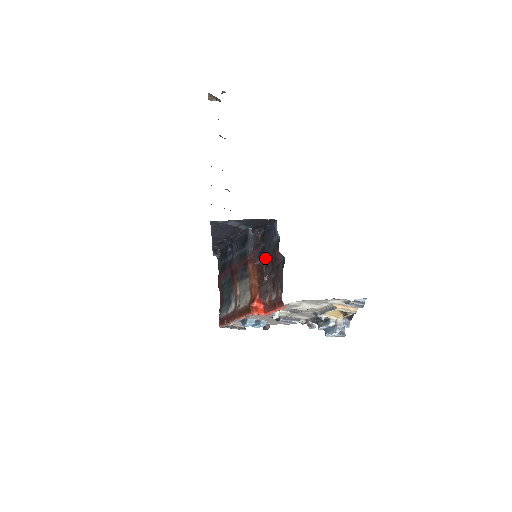
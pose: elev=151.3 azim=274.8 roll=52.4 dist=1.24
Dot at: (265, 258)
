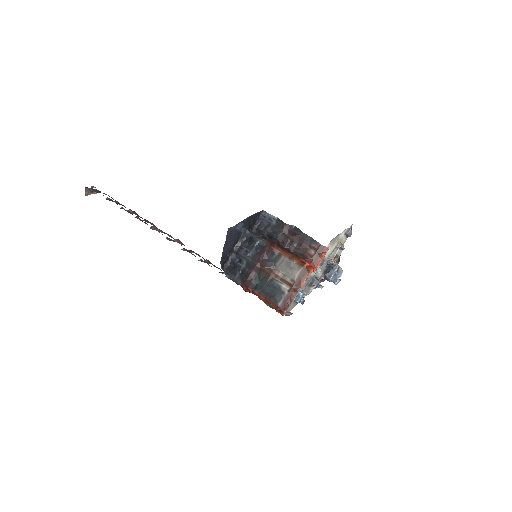
Dot at: (278, 239)
